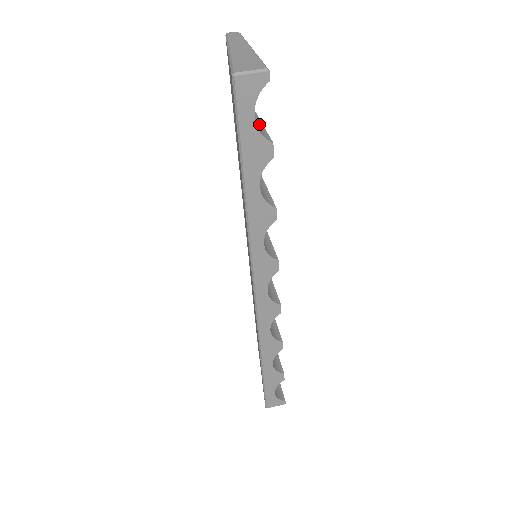
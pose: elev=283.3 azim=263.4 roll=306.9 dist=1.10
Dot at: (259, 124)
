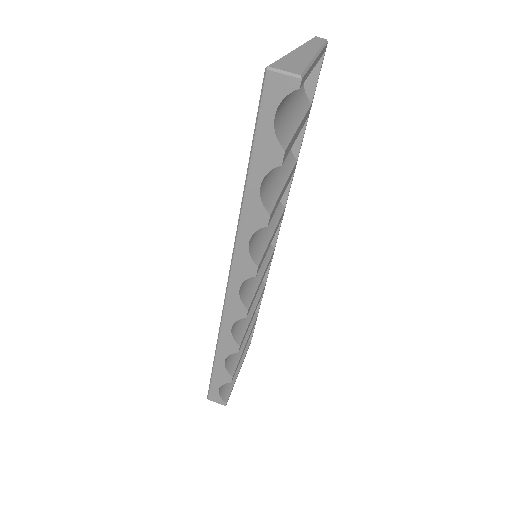
Dot at: (290, 130)
